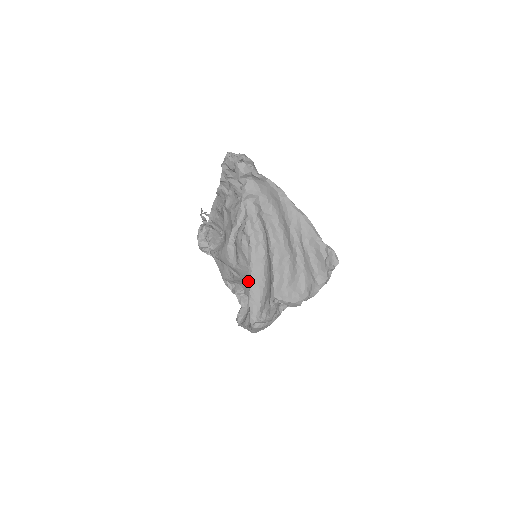
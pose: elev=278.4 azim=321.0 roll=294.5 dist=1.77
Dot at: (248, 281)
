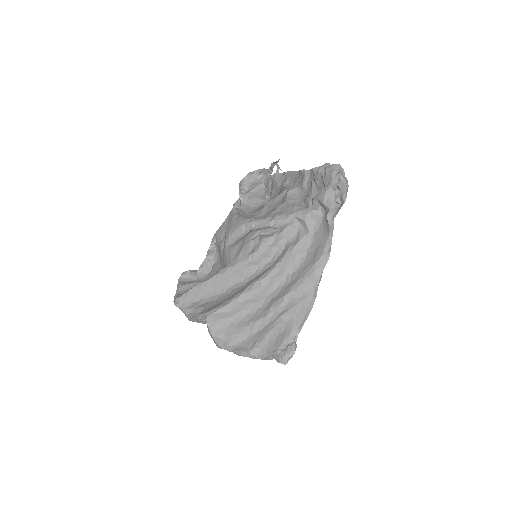
Dot at: (223, 265)
